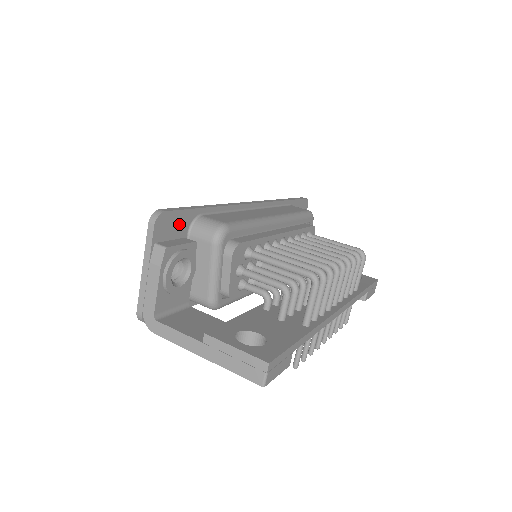
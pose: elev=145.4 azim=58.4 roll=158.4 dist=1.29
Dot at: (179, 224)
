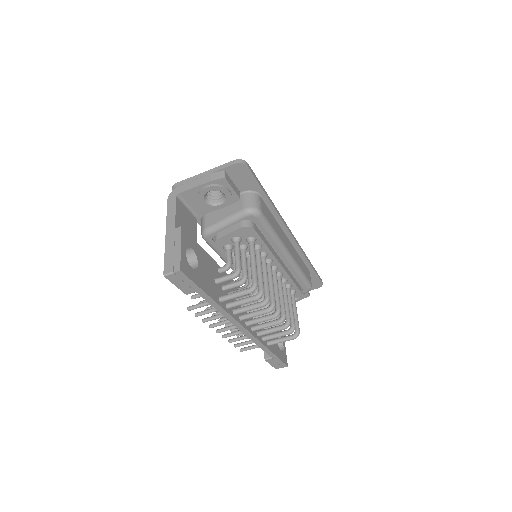
Dot at: (246, 182)
